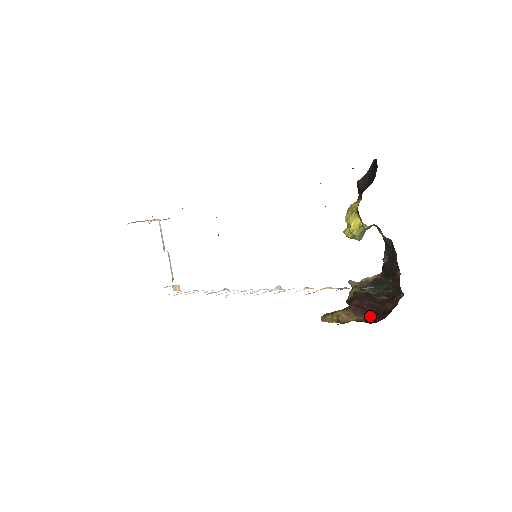
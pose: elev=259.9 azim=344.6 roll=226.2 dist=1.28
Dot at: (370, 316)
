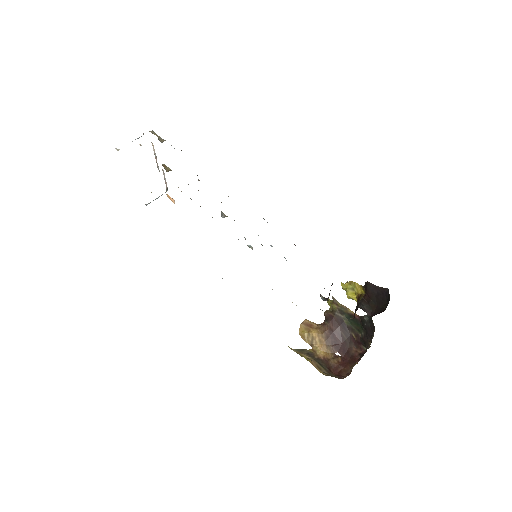
Dot at: (336, 351)
